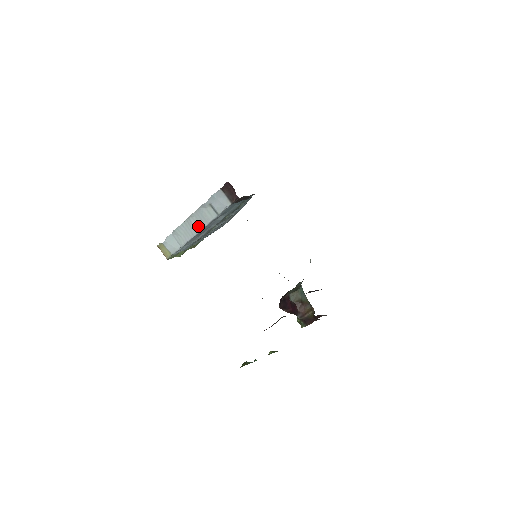
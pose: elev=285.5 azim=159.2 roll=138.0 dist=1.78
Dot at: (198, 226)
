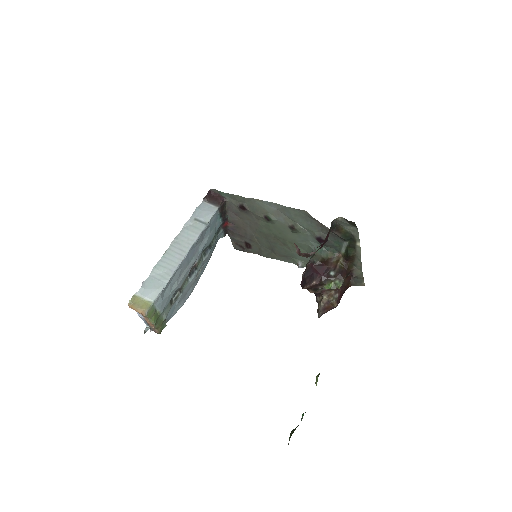
Dot at: (185, 247)
